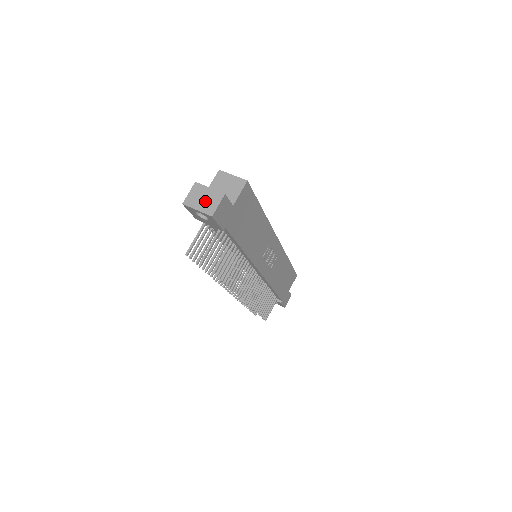
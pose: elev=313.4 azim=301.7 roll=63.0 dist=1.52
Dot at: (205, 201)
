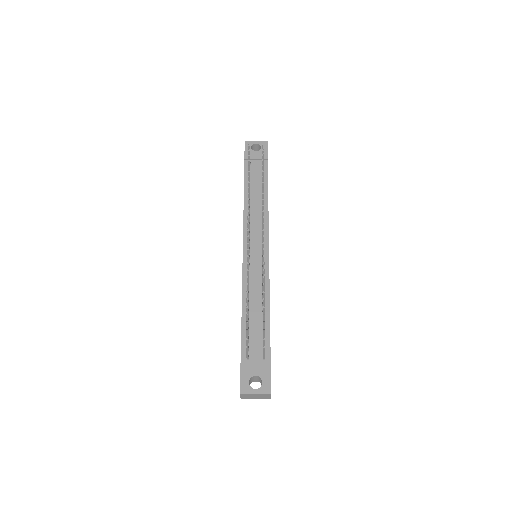
Dot at: occluded
